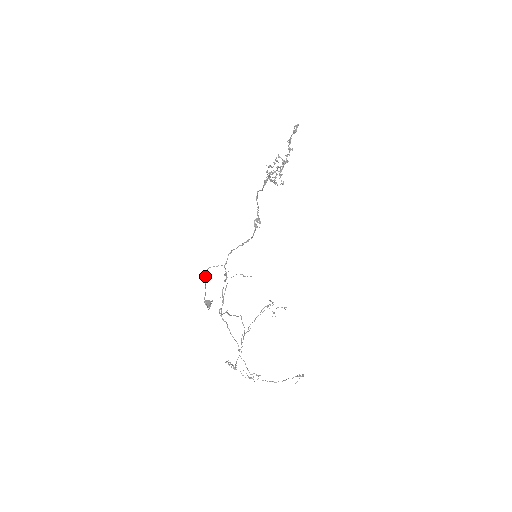
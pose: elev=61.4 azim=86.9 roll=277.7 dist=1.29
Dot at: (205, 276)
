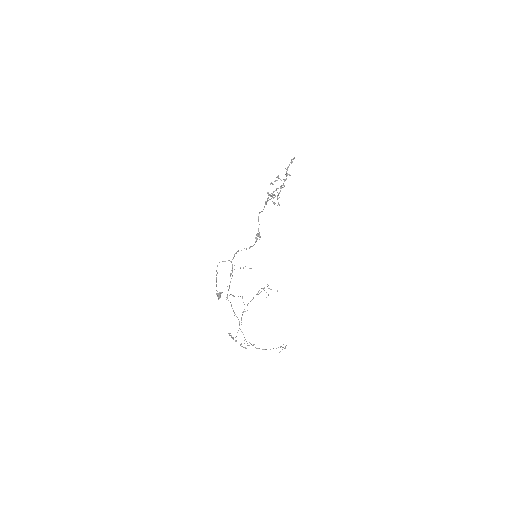
Dot at: occluded
